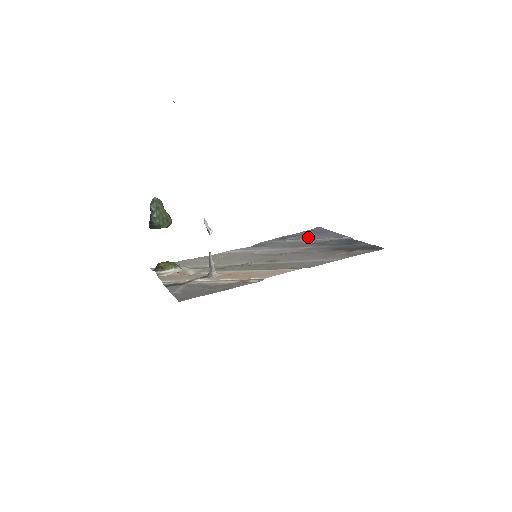
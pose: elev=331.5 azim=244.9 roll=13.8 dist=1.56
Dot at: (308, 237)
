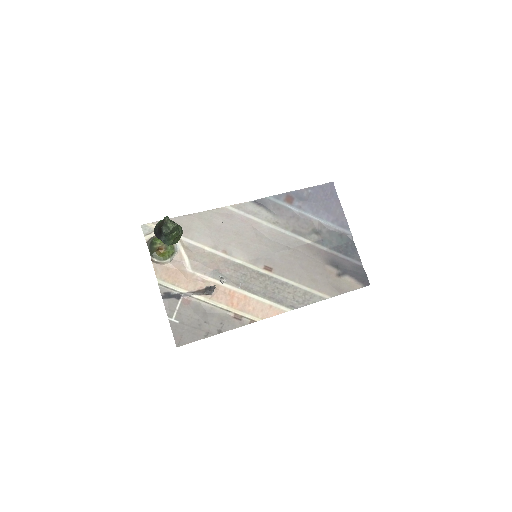
Dot at: (315, 211)
